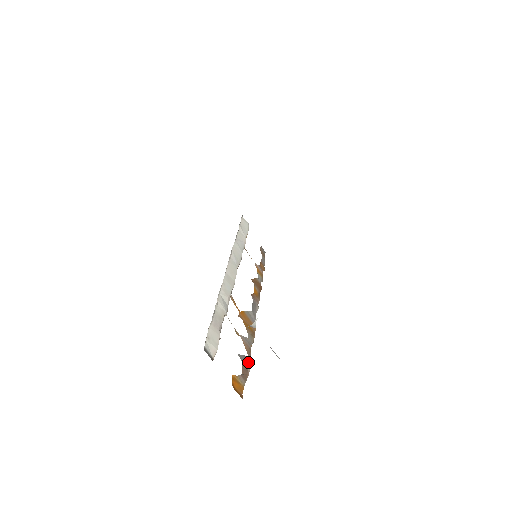
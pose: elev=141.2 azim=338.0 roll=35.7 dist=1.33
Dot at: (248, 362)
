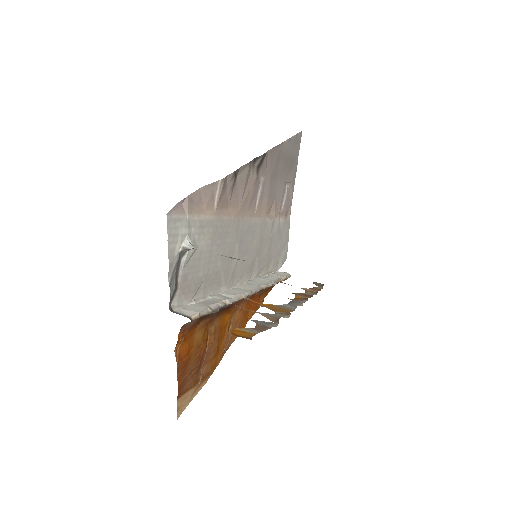
Dot at: (271, 324)
